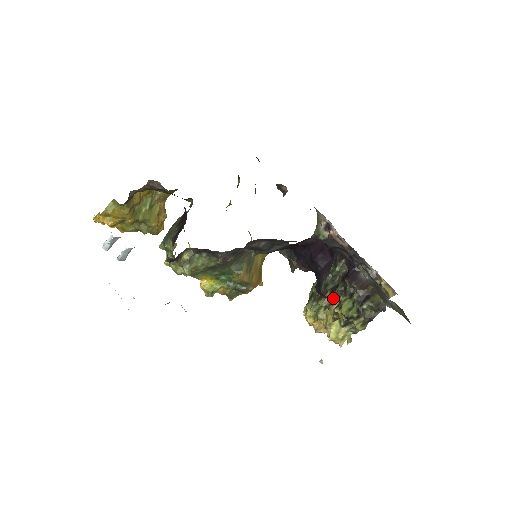
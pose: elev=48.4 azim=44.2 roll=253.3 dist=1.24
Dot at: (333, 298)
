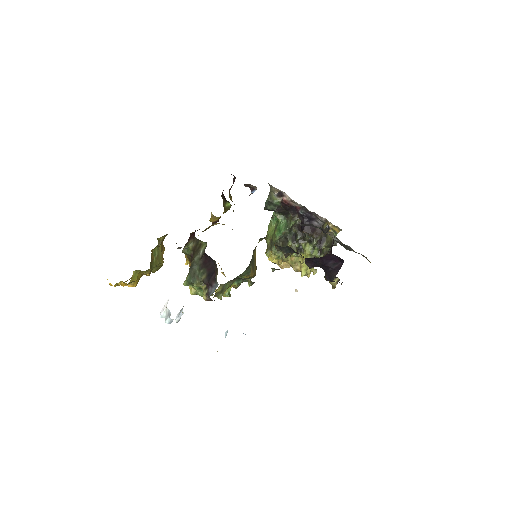
Dot at: occluded
